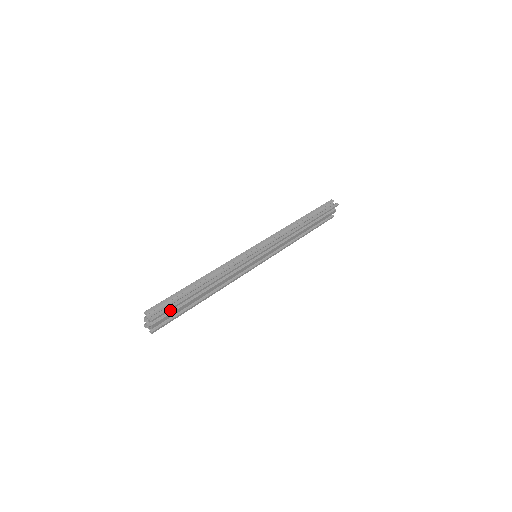
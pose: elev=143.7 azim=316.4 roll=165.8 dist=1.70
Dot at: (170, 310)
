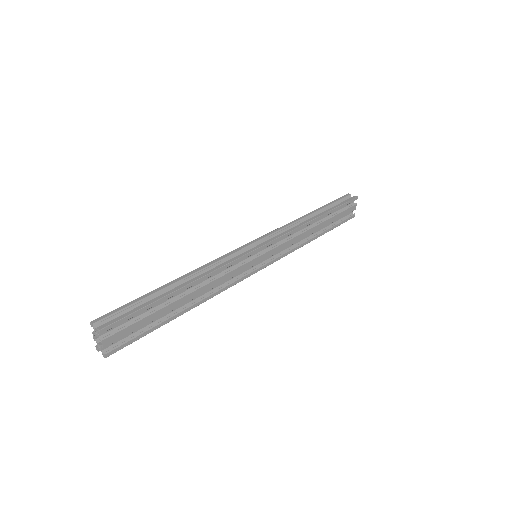
Dot at: (131, 321)
